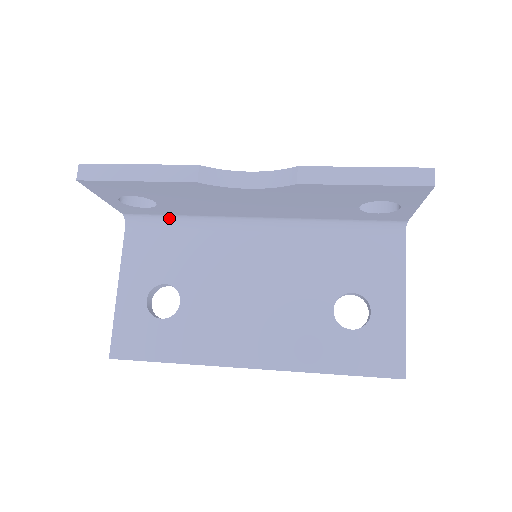
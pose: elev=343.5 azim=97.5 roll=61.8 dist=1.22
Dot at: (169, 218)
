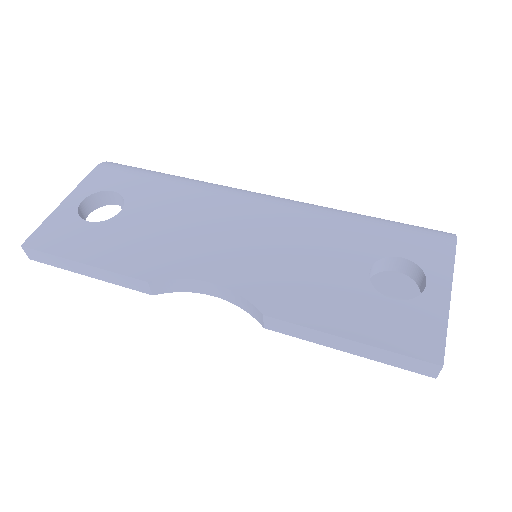
Dot at: occluded
